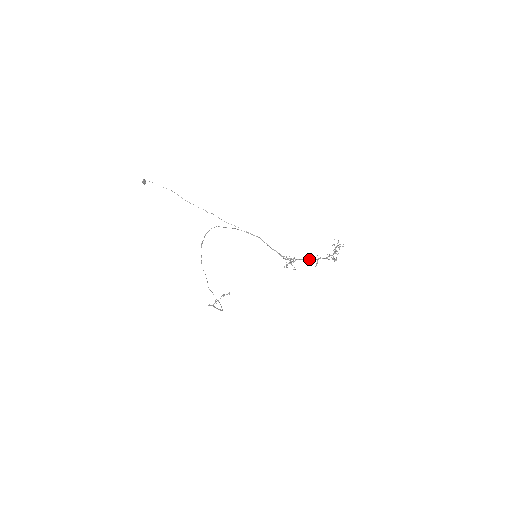
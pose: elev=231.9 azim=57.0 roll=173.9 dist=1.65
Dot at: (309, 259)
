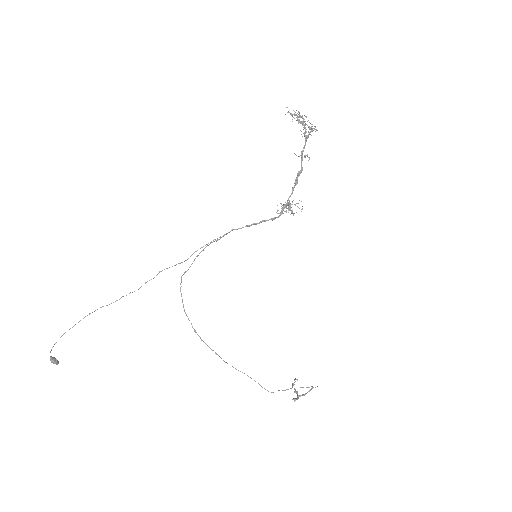
Dot at: (297, 174)
